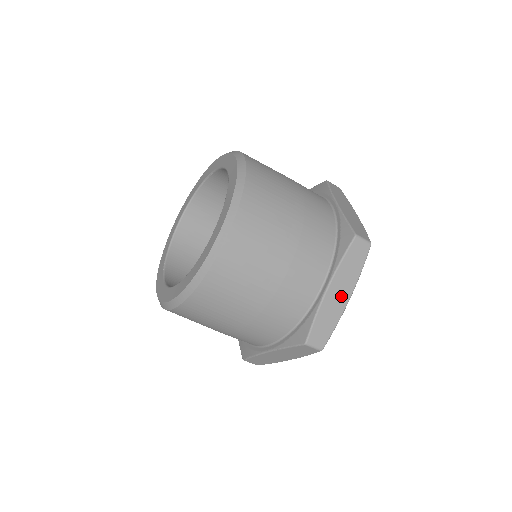
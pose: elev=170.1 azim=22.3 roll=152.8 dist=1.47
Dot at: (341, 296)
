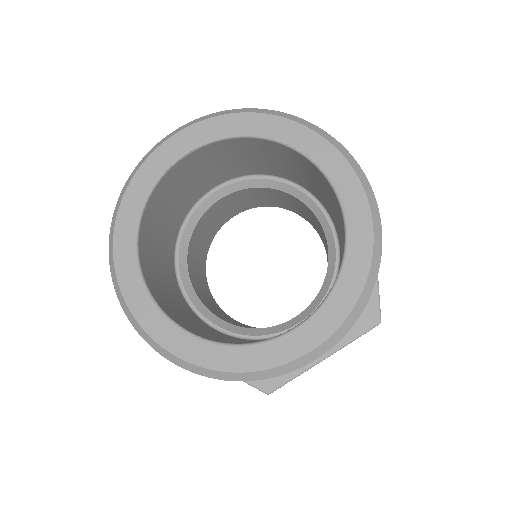
Dot at: occluded
